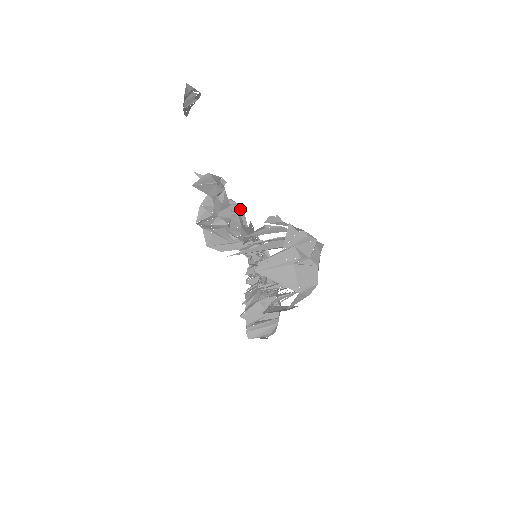
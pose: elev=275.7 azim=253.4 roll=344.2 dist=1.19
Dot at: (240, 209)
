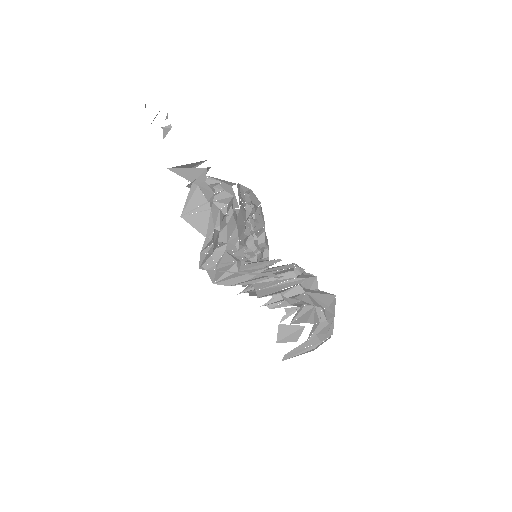
Dot at: (232, 201)
